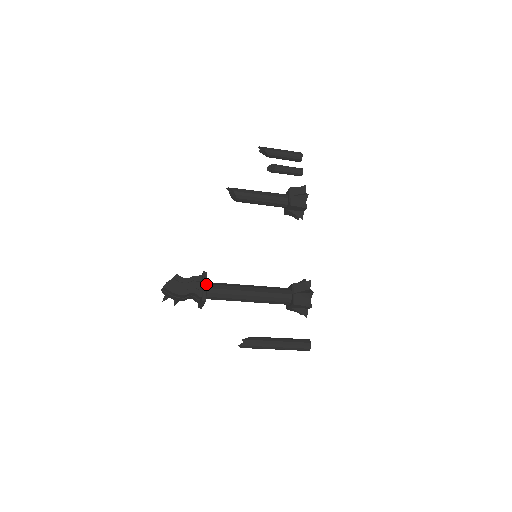
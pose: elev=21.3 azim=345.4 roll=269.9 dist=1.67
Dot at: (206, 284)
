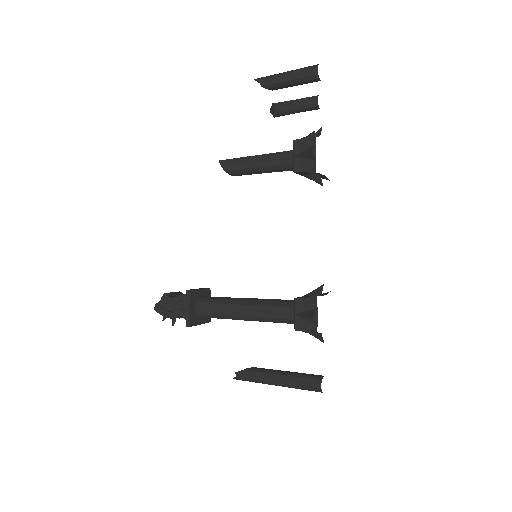
Dot at: (189, 306)
